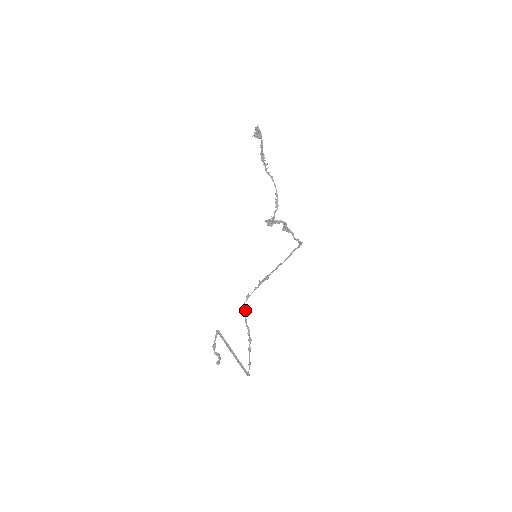
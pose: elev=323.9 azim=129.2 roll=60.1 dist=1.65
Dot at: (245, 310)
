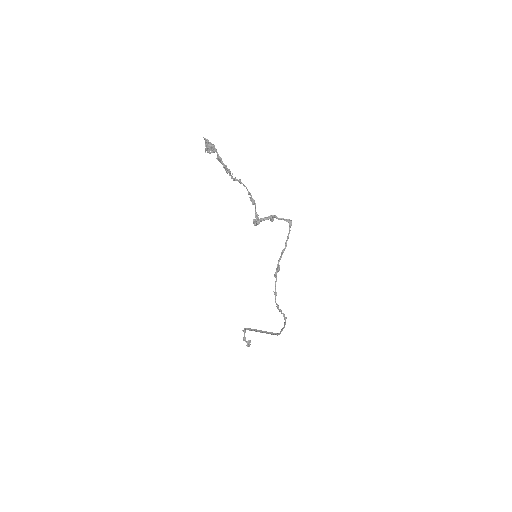
Dot at: (277, 305)
